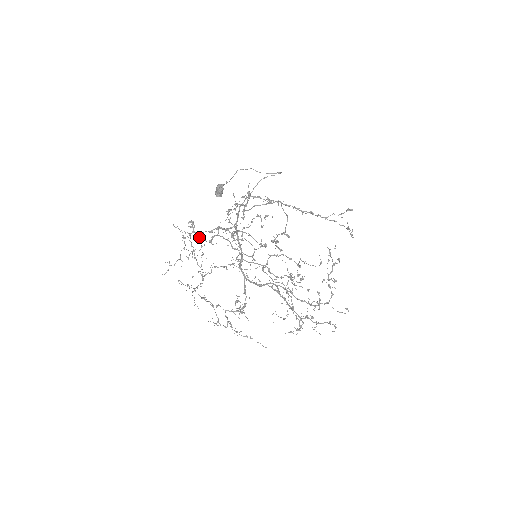
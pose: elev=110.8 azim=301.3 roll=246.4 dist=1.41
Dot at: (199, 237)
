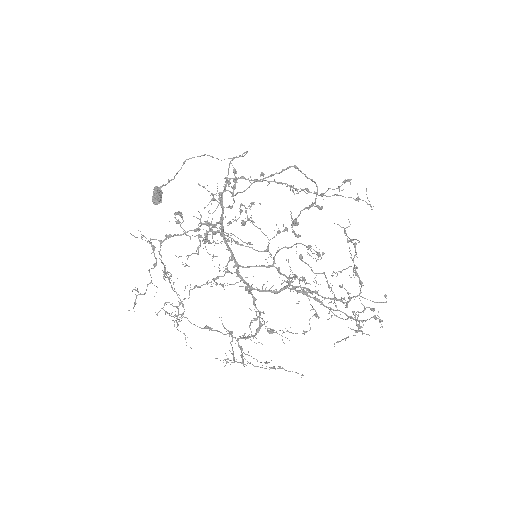
Dot at: occluded
